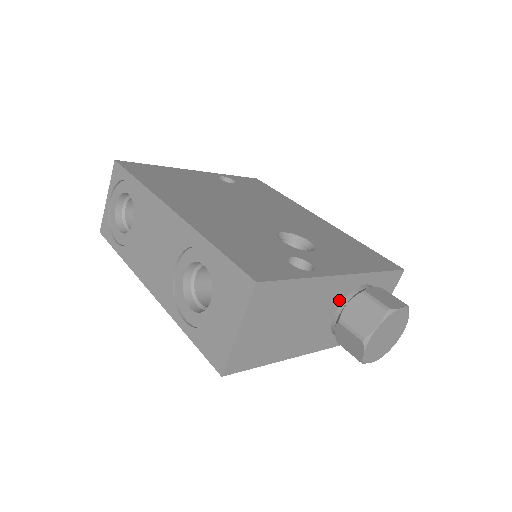
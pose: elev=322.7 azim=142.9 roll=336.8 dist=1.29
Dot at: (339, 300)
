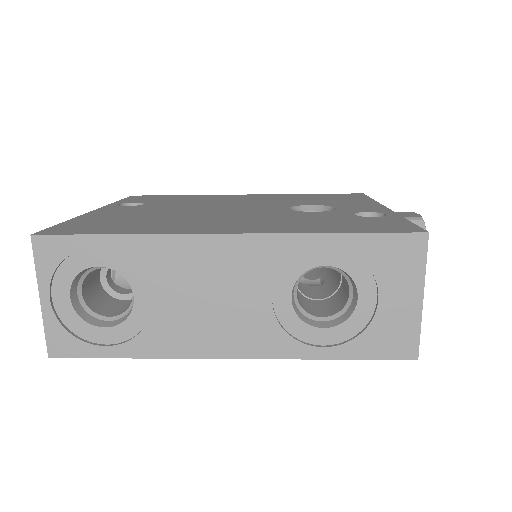
Dot at: occluded
